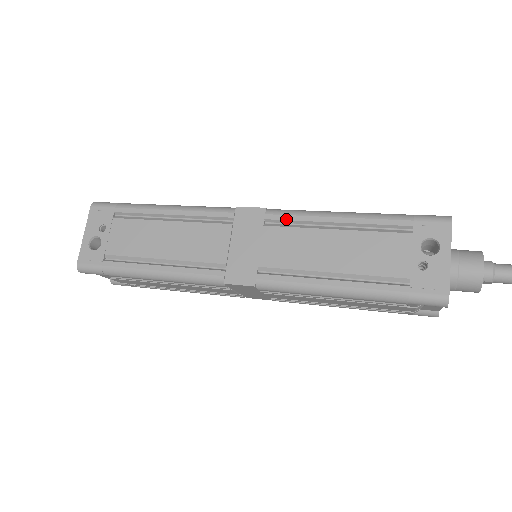
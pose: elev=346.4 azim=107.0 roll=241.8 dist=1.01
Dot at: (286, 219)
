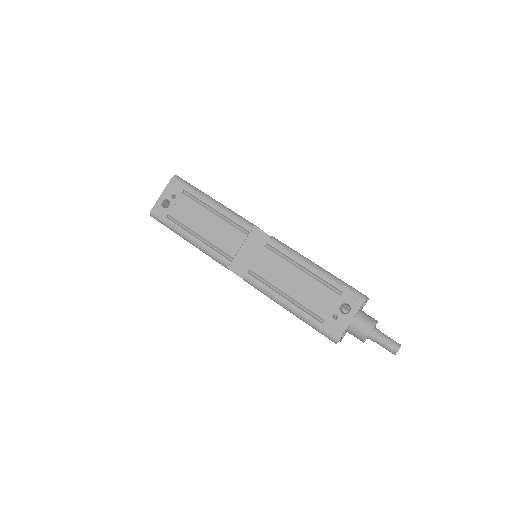
Dot at: (278, 250)
